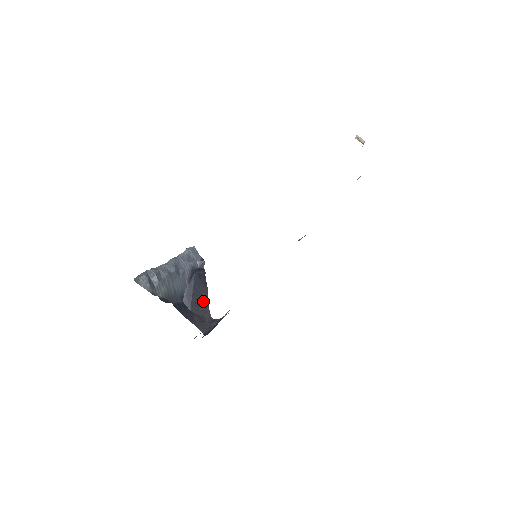
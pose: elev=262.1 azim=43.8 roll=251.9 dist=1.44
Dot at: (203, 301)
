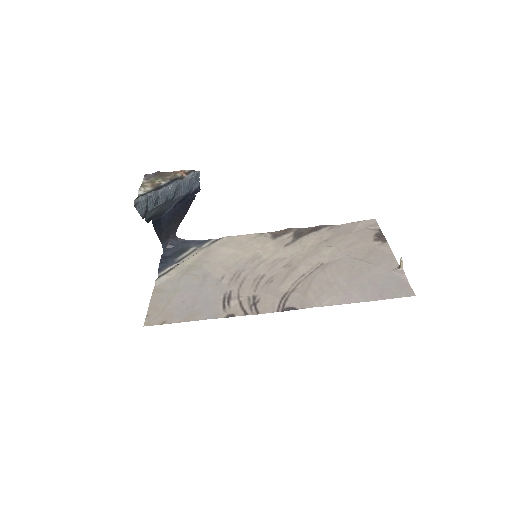
Dot at: (177, 221)
